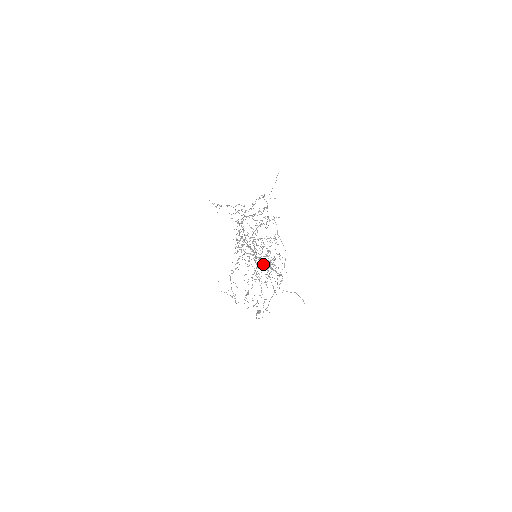
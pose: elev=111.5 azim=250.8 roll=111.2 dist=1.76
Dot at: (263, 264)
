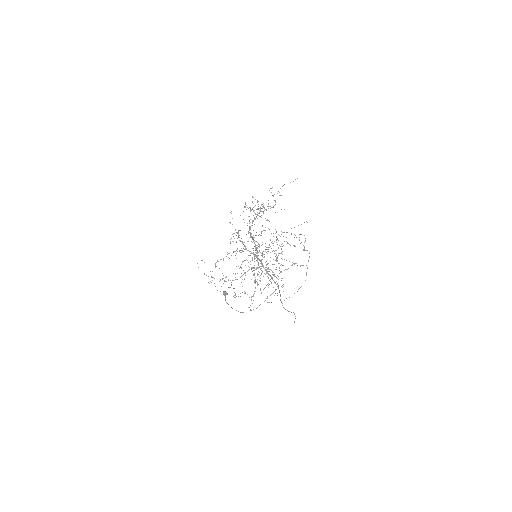
Dot at: (260, 266)
